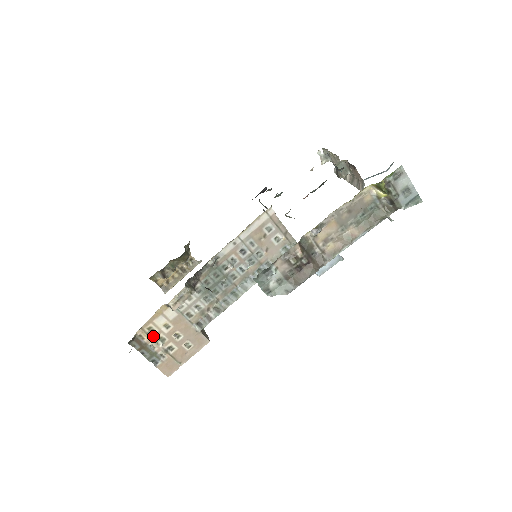
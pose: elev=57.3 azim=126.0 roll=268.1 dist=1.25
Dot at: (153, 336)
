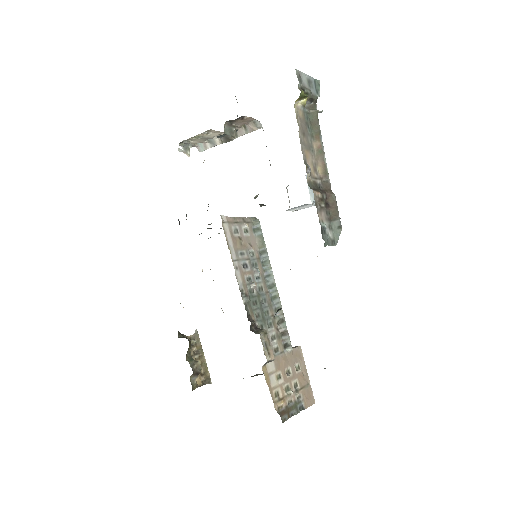
Dot at: (282, 396)
